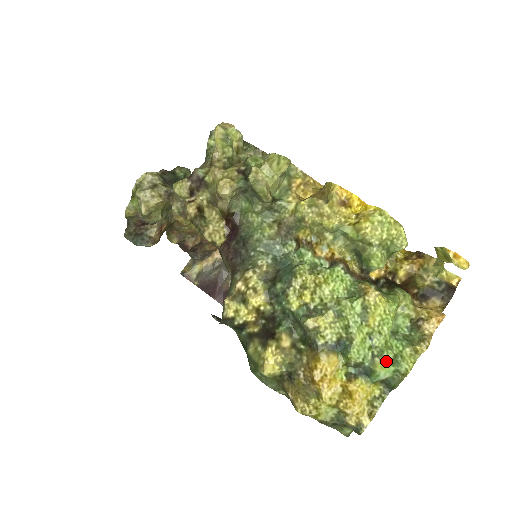
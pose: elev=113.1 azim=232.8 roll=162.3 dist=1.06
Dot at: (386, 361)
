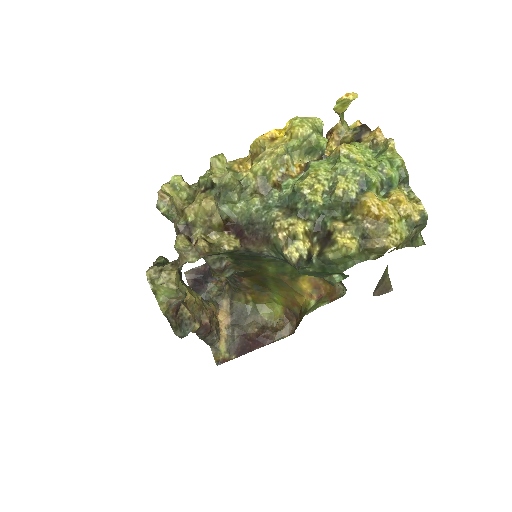
Dot at: (388, 167)
